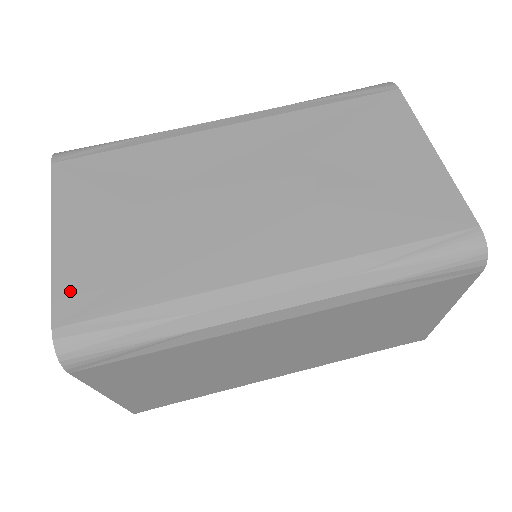
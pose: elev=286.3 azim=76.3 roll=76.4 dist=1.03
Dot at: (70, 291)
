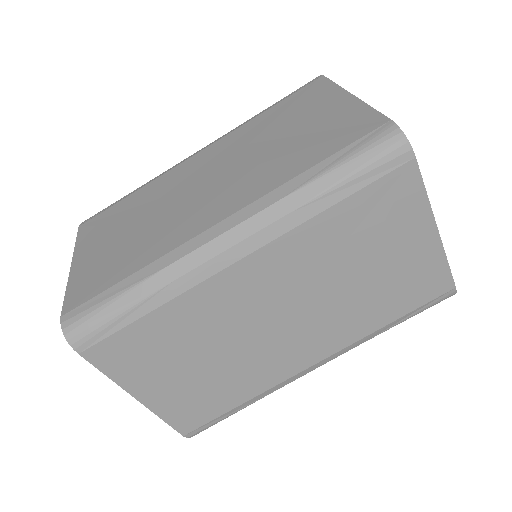
Dot at: (76, 290)
